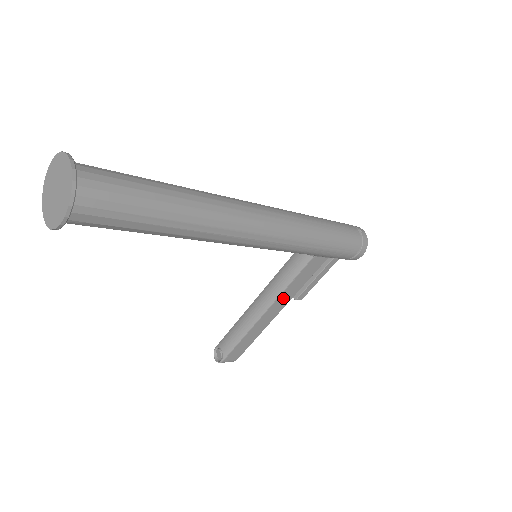
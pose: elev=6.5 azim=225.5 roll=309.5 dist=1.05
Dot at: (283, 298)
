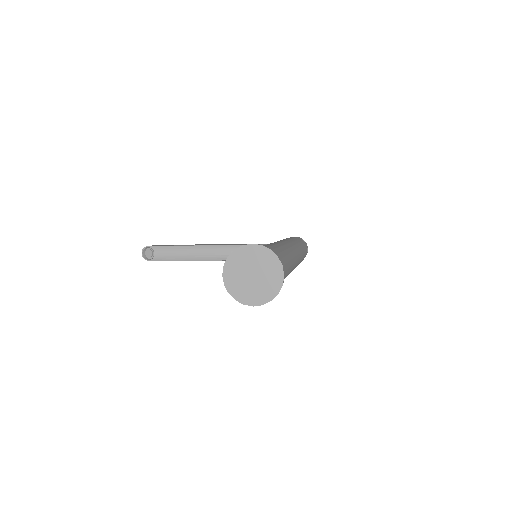
Dot at: occluded
